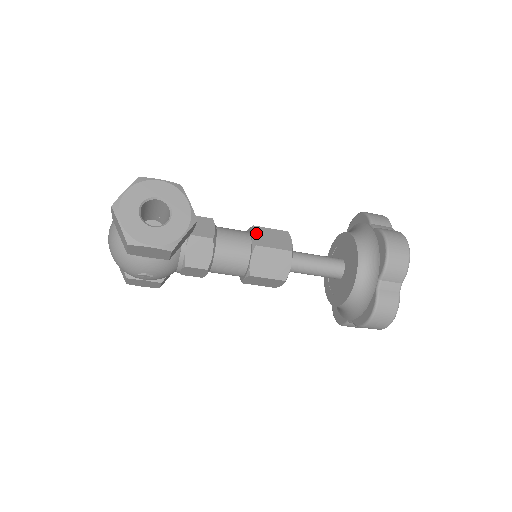
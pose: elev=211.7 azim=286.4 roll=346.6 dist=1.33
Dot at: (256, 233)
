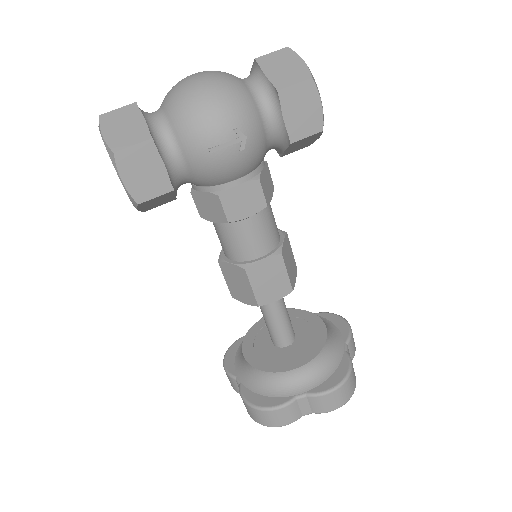
Dot at: occluded
